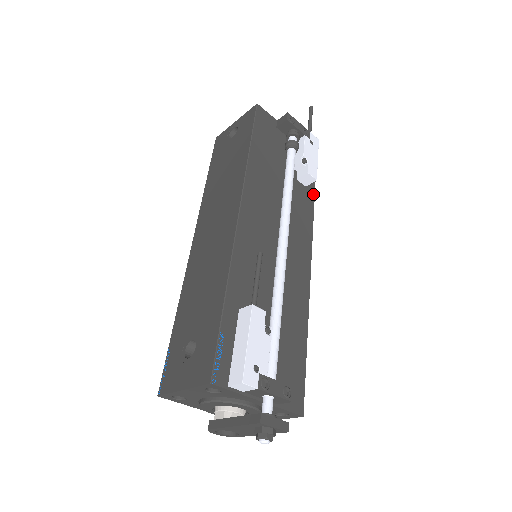
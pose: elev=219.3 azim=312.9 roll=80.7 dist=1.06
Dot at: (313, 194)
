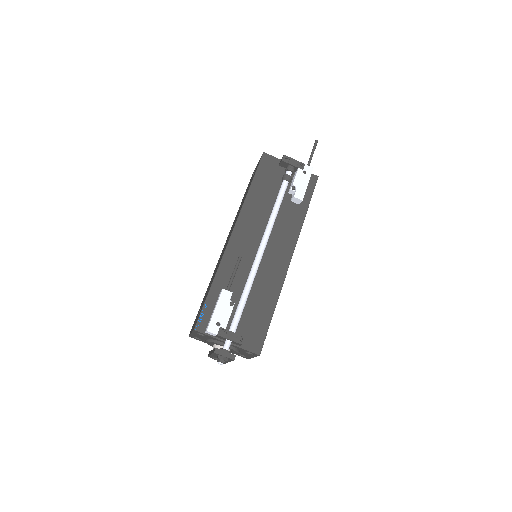
Dot at: (306, 209)
